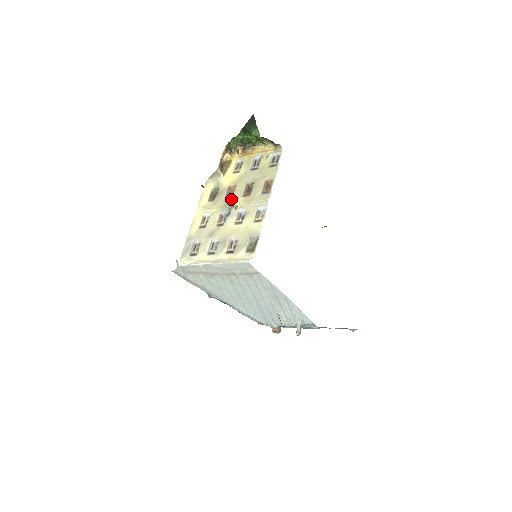
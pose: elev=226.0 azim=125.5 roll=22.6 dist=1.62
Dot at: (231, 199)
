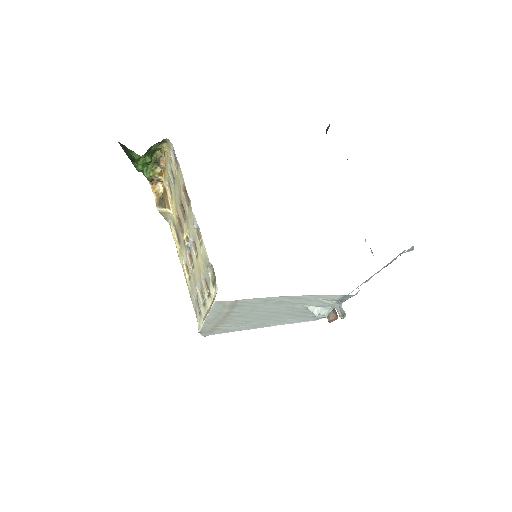
Dot at: (183, 231)
